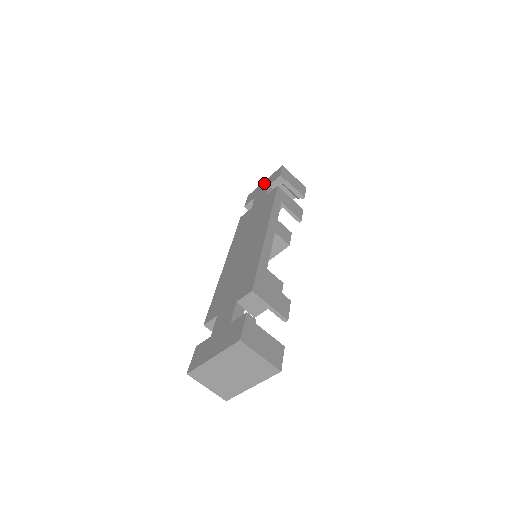
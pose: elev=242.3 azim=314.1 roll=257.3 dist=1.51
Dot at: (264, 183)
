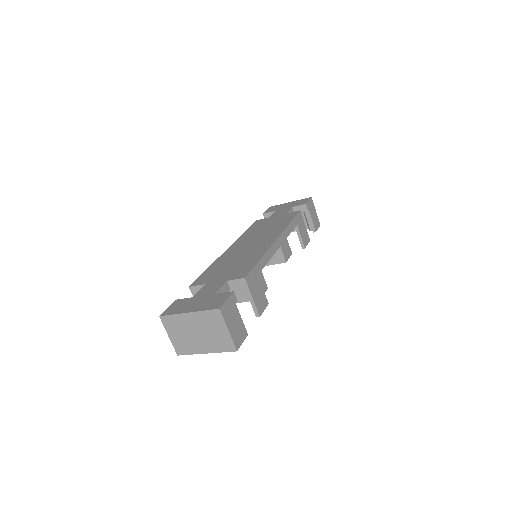
Dot at: (289, 203)
